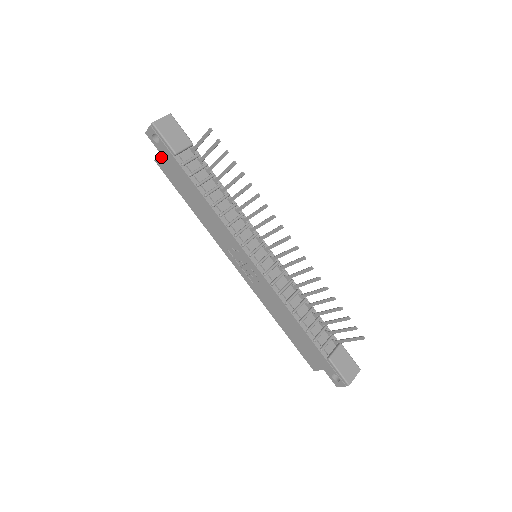
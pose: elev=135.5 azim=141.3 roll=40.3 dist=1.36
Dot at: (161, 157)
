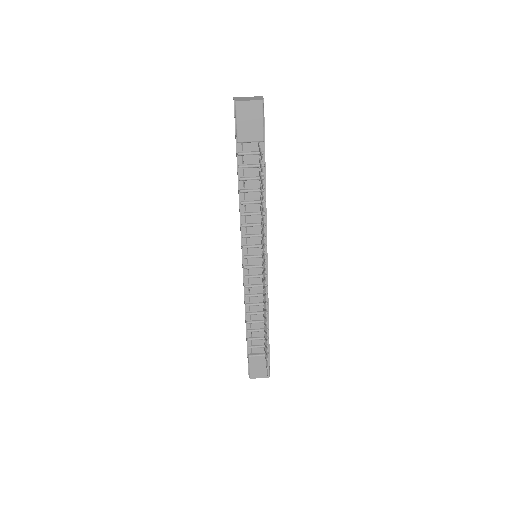
Dot at: occluded
